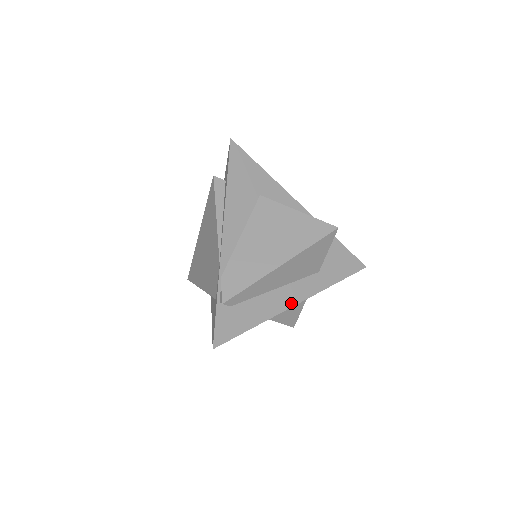
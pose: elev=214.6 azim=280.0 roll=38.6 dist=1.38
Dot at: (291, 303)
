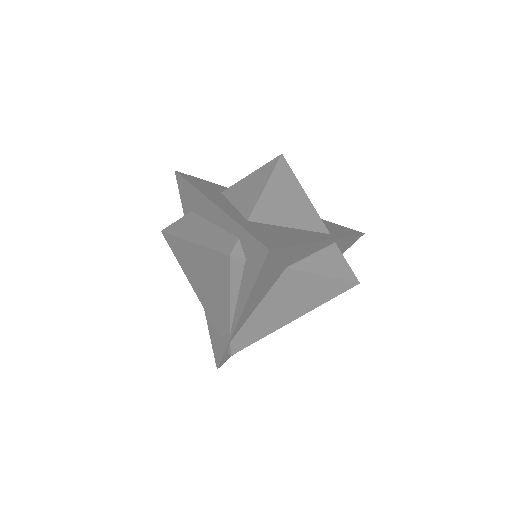
Dot at: occluded
